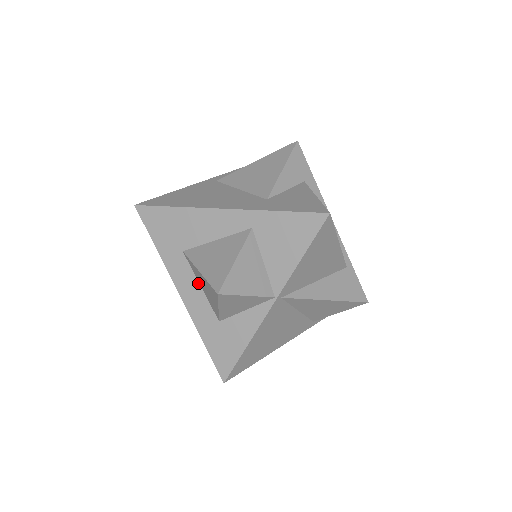
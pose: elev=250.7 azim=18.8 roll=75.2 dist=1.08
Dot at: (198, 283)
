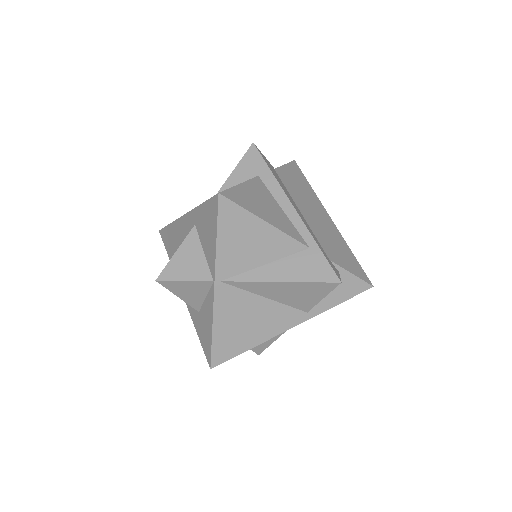
Dot at: occluded
